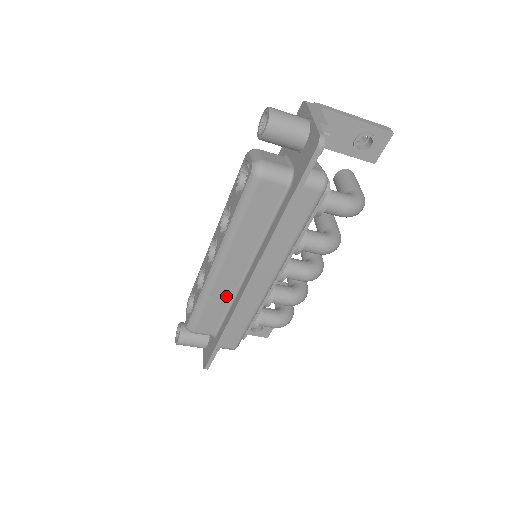
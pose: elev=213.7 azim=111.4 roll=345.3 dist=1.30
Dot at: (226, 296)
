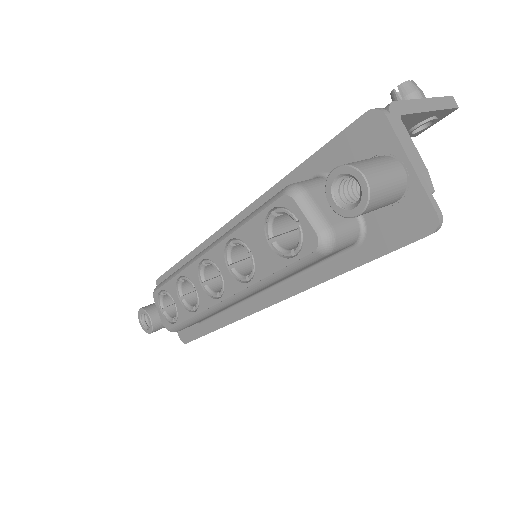
Dot at: occluded
